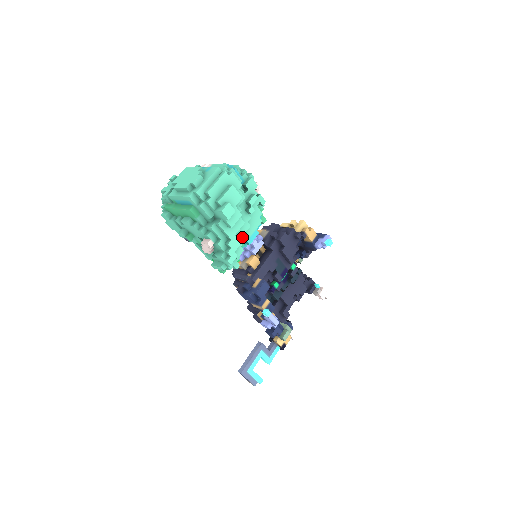
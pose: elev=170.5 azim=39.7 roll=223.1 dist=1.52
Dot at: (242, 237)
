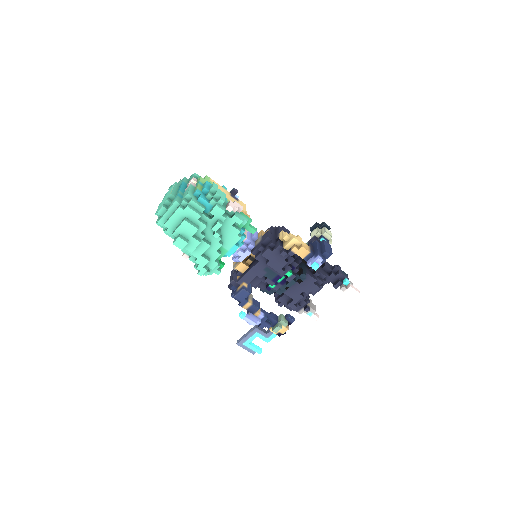
Dot at: (214, 254)
